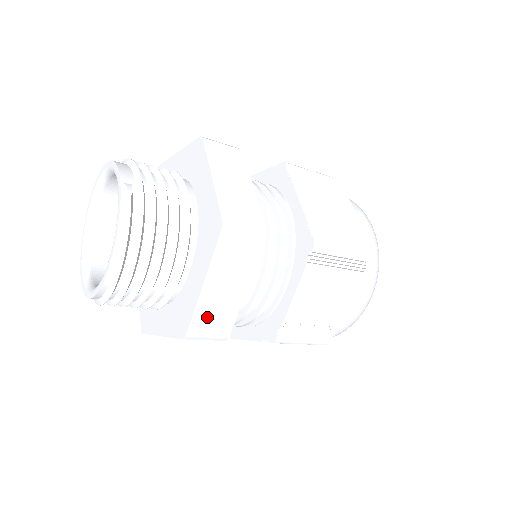
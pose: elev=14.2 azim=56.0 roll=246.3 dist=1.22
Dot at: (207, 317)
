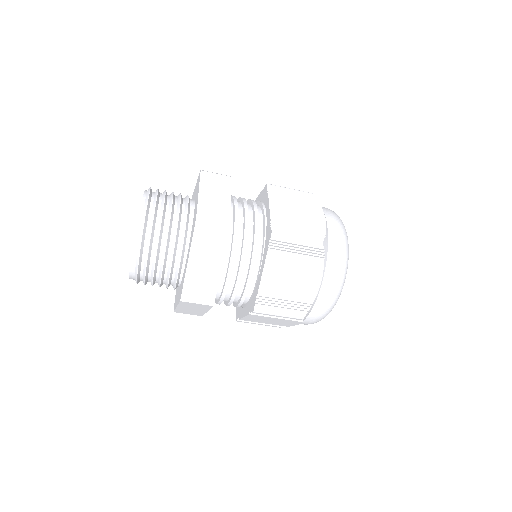
Dot at: (208, 209)
